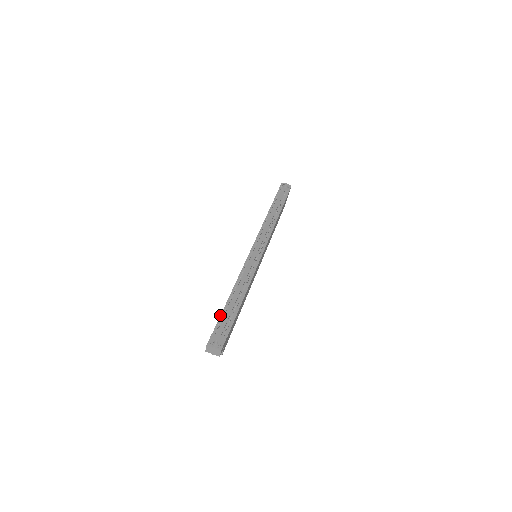
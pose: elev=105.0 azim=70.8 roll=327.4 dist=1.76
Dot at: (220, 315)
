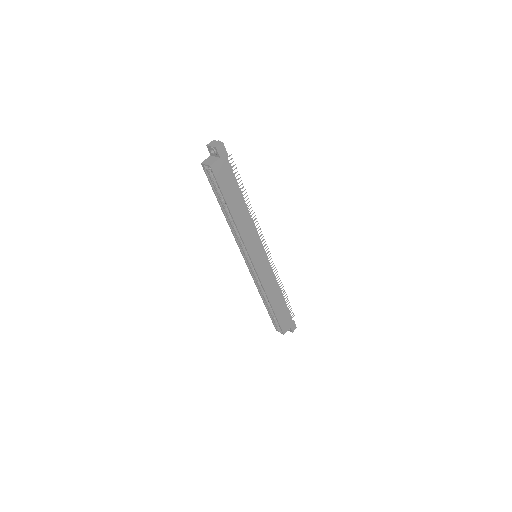
Dot at: occluded
